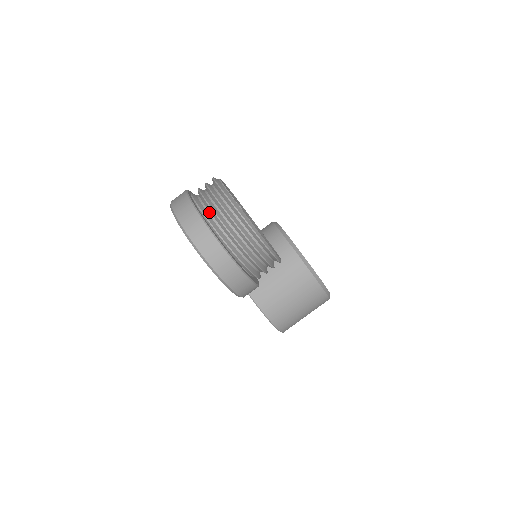
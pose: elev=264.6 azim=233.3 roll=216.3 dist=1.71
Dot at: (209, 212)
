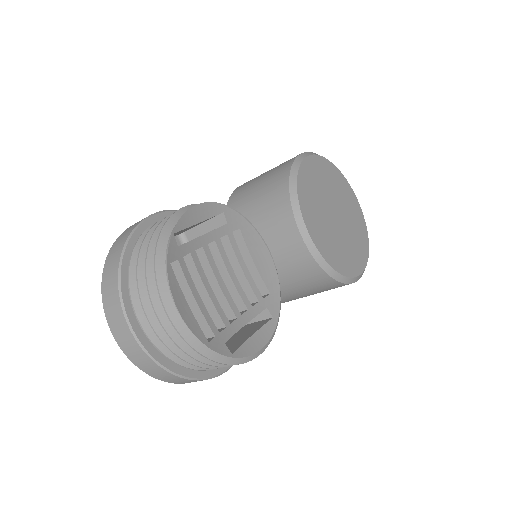
Dot at: occluded
